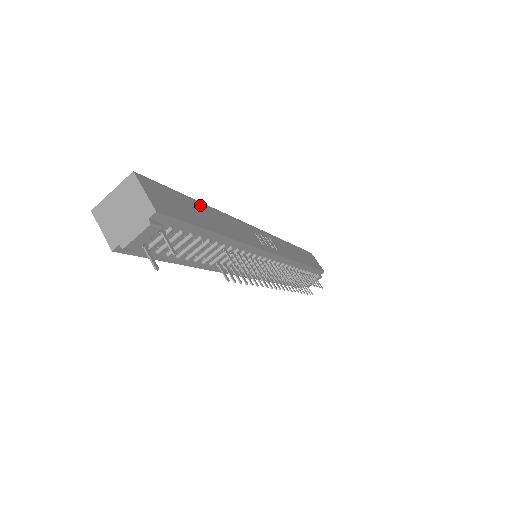
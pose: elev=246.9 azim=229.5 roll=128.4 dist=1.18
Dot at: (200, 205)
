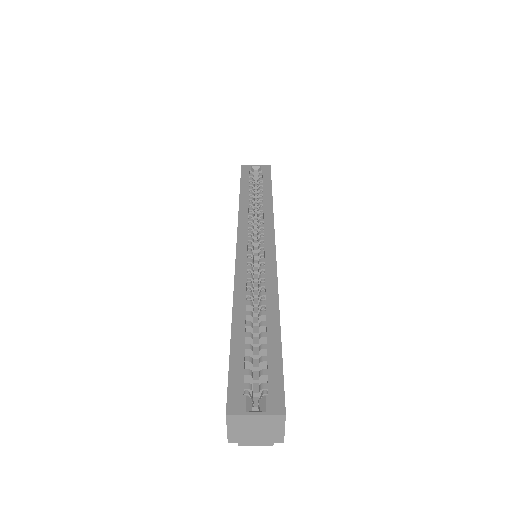
Dot at: (280, 334)
